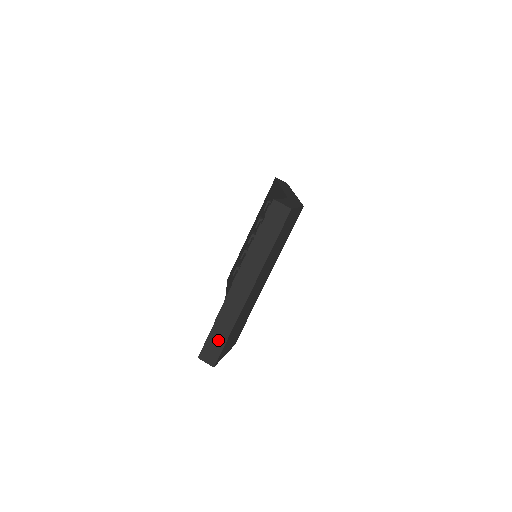
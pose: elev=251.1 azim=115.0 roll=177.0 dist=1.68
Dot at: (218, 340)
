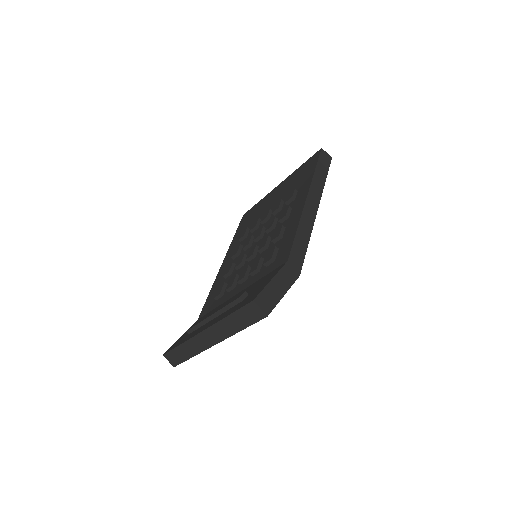
Dot at: (181, 355)
